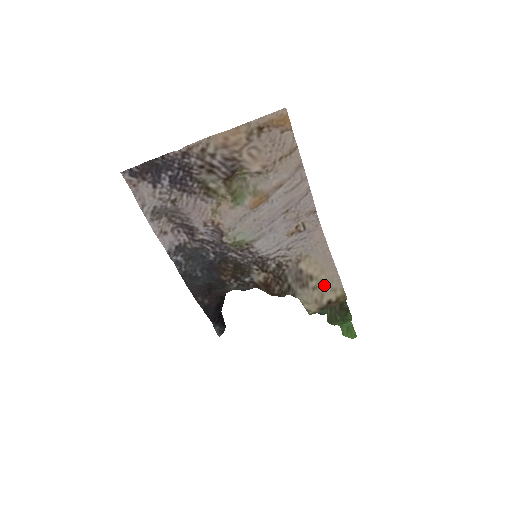
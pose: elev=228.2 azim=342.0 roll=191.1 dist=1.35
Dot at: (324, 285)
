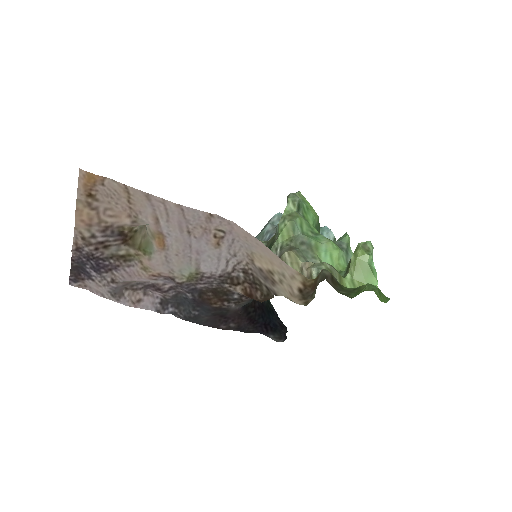
Dot at: (283, 276)
